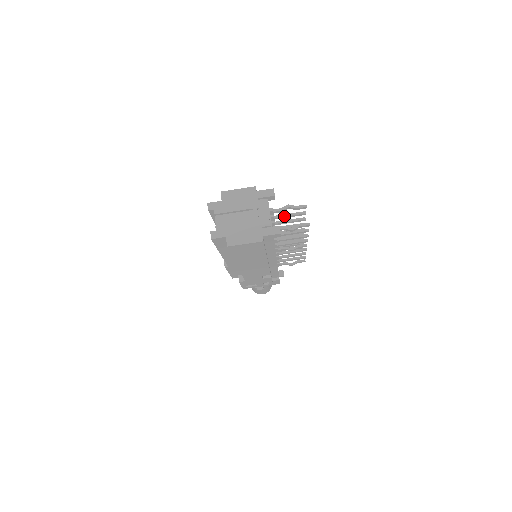
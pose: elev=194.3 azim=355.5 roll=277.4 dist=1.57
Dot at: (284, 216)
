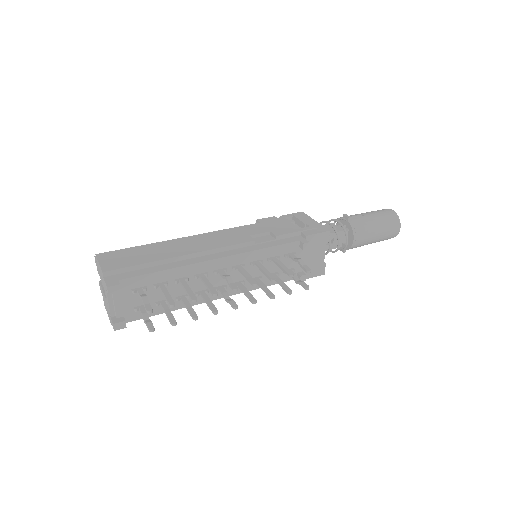
Dot at: (162, 293)
